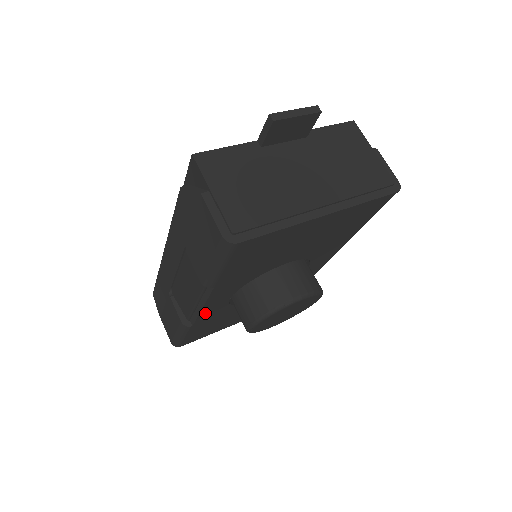
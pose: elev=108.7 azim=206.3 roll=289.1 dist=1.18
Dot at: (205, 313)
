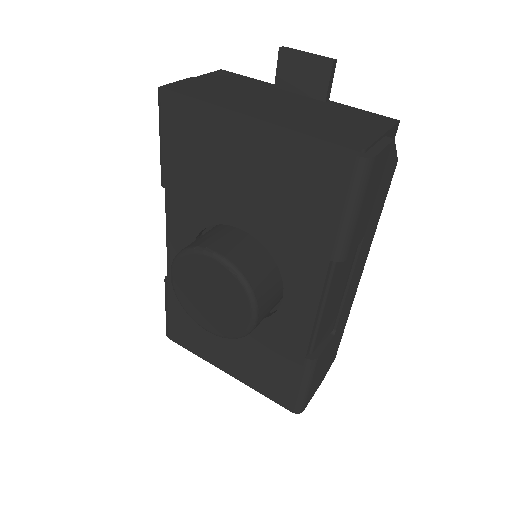
Dot at: occluded
